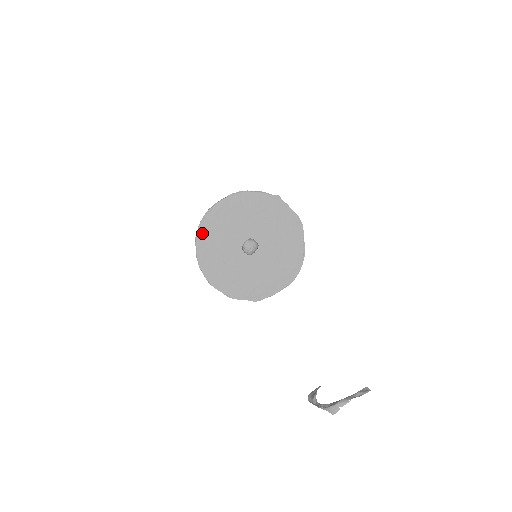
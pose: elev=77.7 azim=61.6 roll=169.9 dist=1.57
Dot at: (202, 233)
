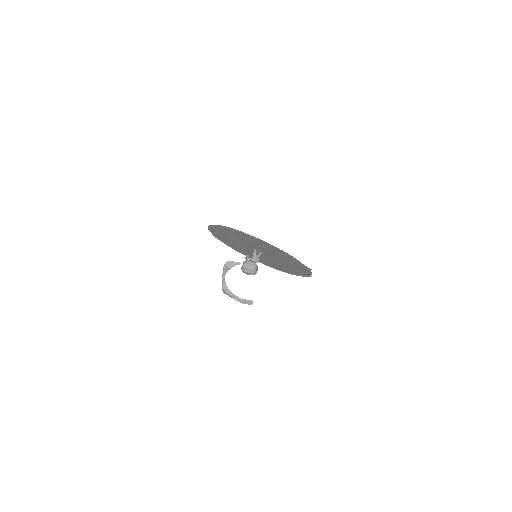
Dot at: (228, 229)
